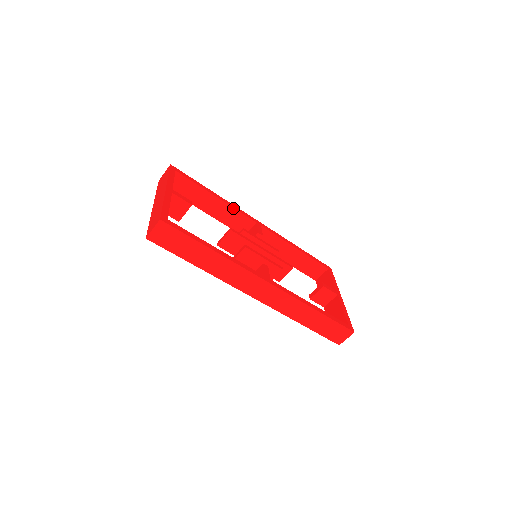
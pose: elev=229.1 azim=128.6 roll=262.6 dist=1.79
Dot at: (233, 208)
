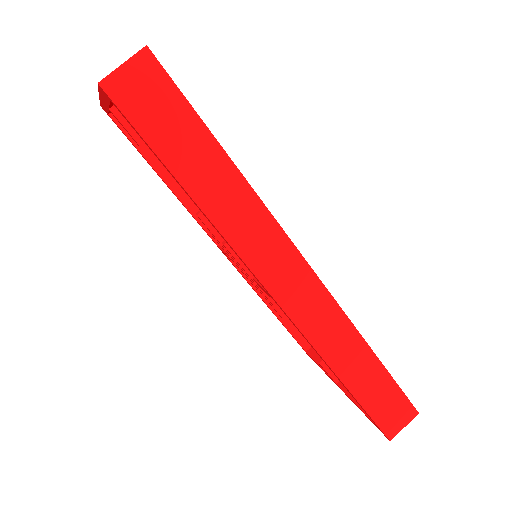
Dot at: occluded
